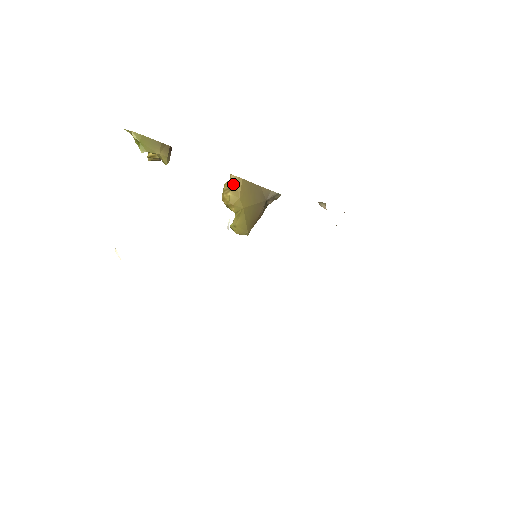
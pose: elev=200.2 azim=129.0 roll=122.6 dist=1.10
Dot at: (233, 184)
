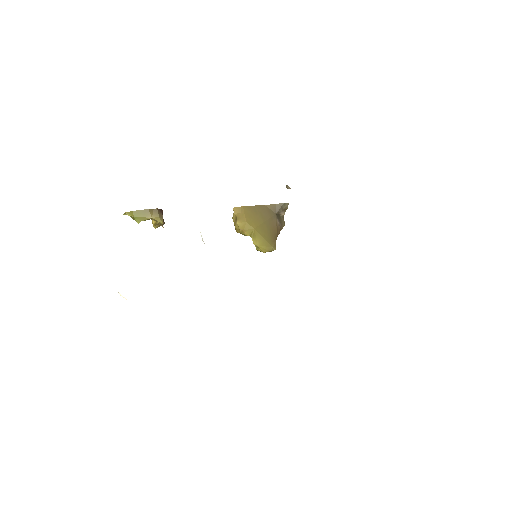
Dot at: (237, 214)
